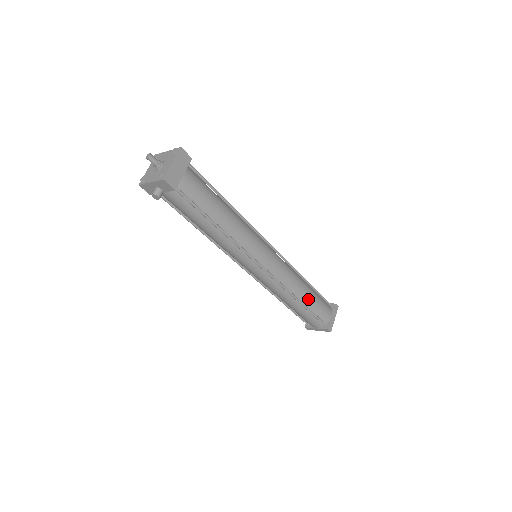
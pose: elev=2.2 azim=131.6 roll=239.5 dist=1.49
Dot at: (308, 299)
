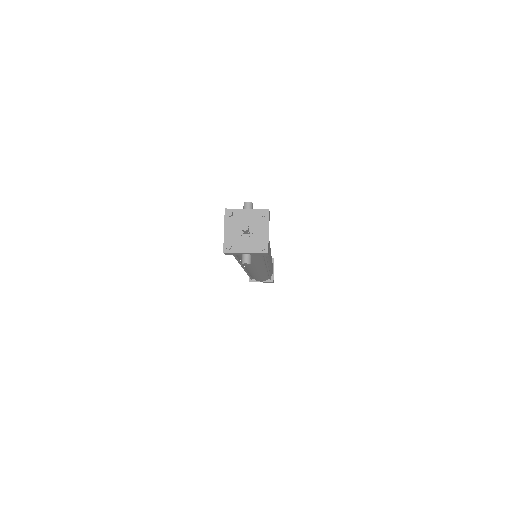
Dot at: occluded
